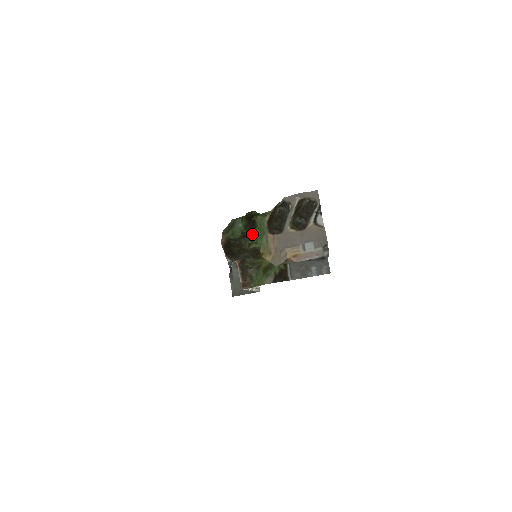
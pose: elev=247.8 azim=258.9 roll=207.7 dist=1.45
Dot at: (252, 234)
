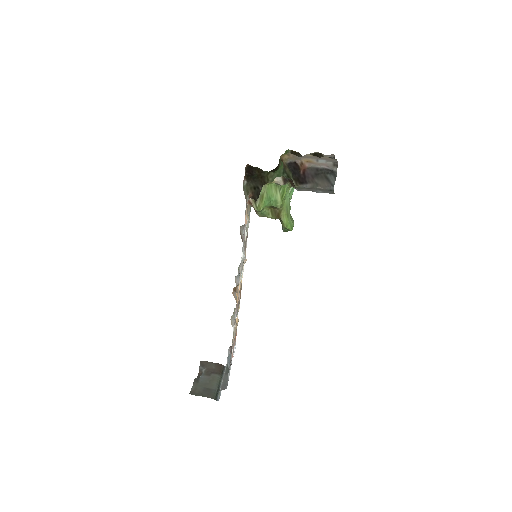
Dot at: occluded
